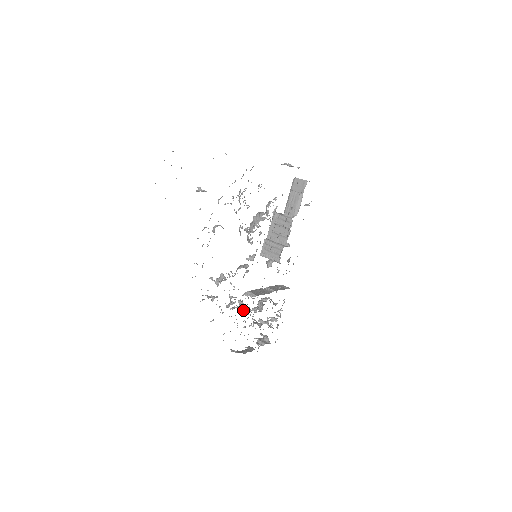
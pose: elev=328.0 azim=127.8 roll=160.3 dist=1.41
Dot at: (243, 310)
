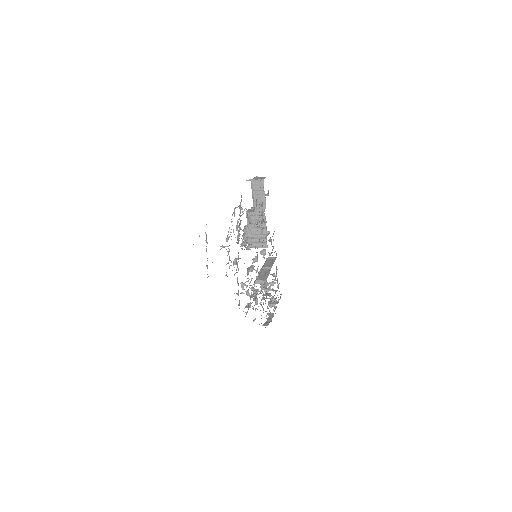
Dot at: (263, 297)
